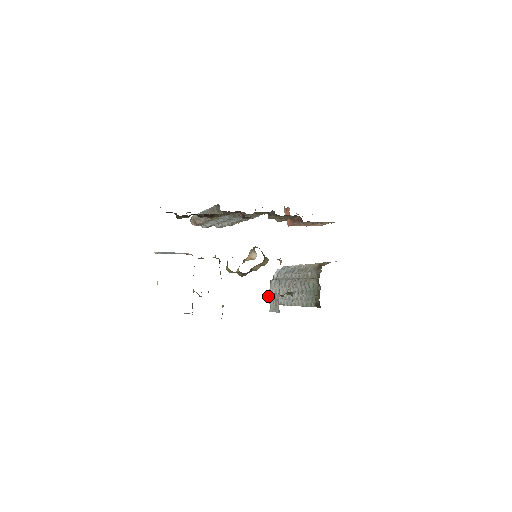
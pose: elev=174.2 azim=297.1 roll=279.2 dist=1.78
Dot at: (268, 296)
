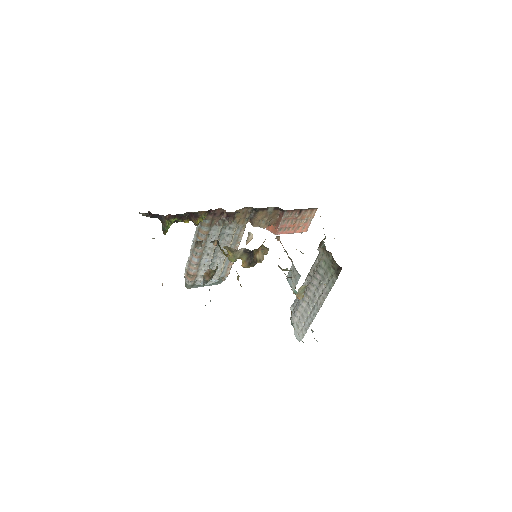
Dot at: (295, 335)
